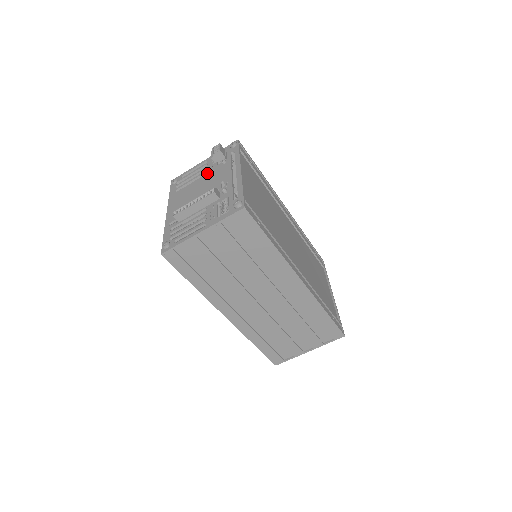
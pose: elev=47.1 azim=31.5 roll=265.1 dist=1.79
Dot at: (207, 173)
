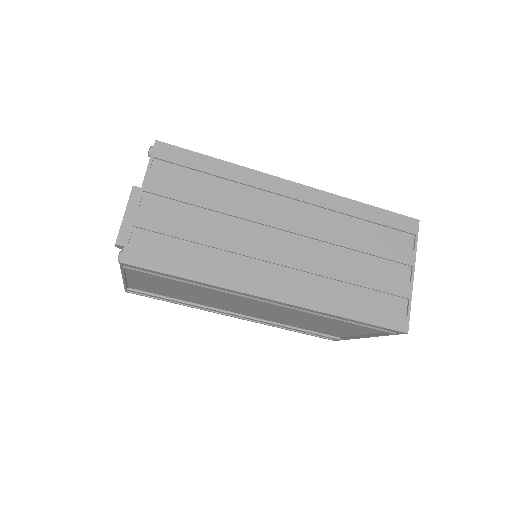
Dot at: occluded
